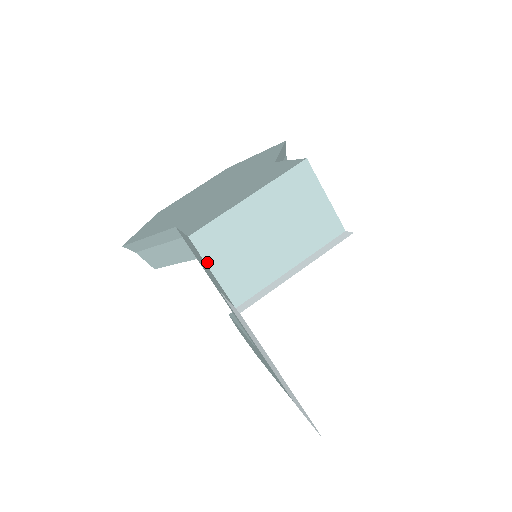
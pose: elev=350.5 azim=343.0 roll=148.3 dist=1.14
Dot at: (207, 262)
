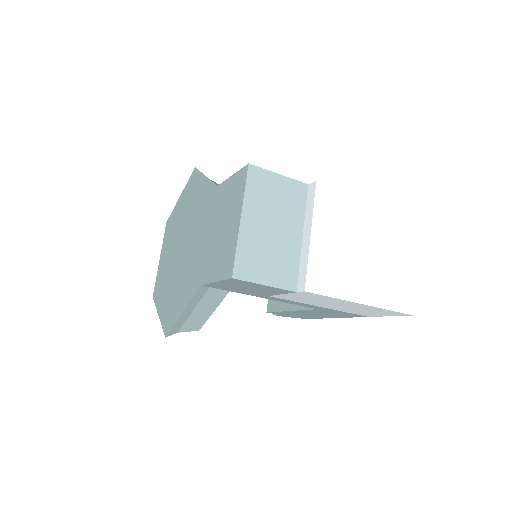
Dot at: (256, 282)
